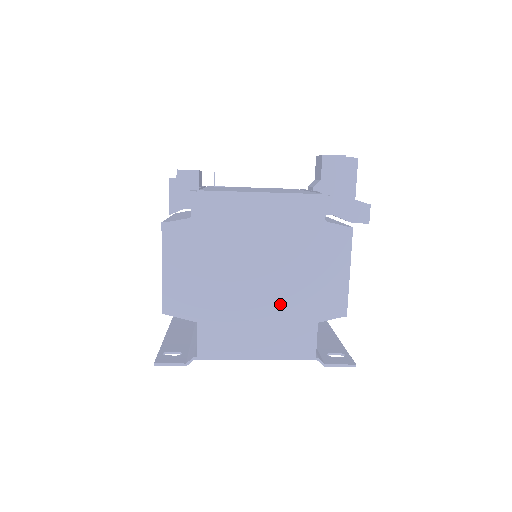
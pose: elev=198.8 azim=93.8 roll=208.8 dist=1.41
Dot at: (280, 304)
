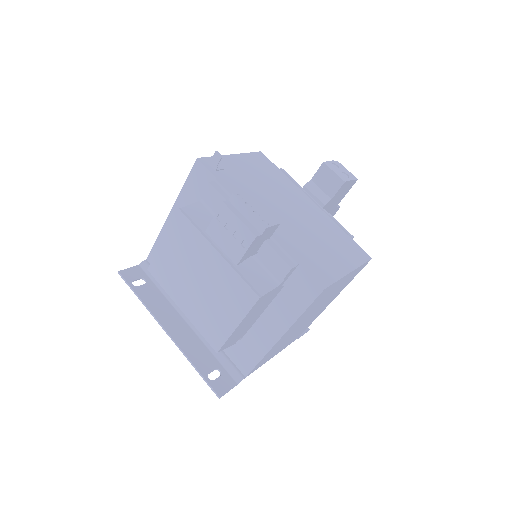
Dot at: (306, 324)
